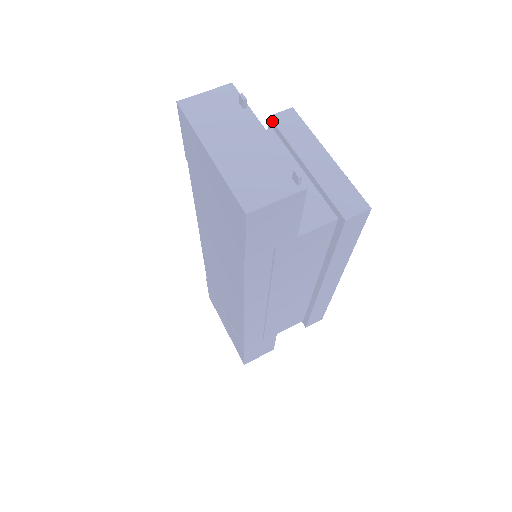
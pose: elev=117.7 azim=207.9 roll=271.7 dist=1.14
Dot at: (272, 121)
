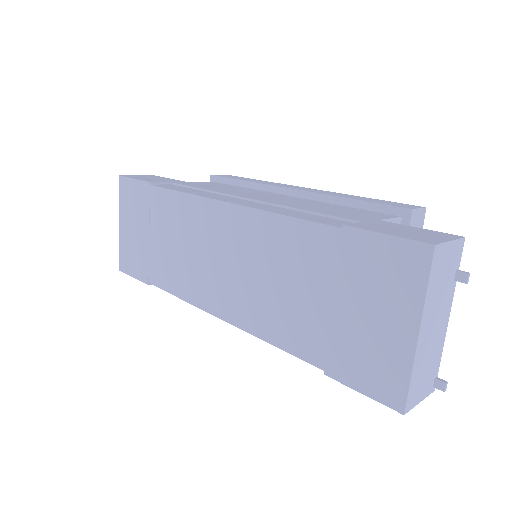
Dot at: (411, 217)
